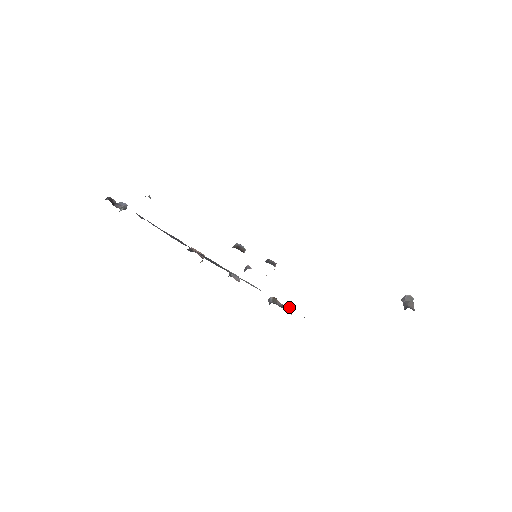
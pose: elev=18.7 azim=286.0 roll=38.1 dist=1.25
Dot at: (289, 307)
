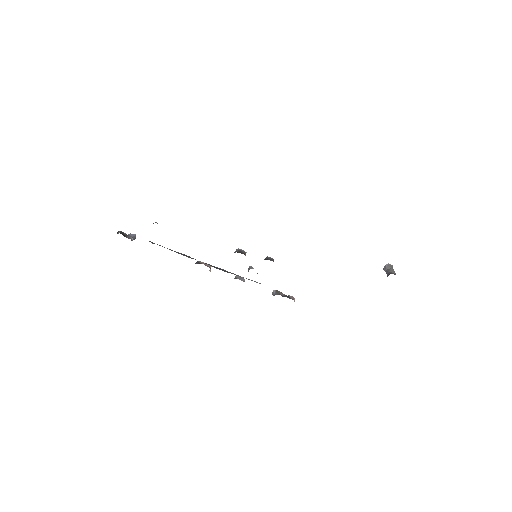
Dot at: (291, 296)
